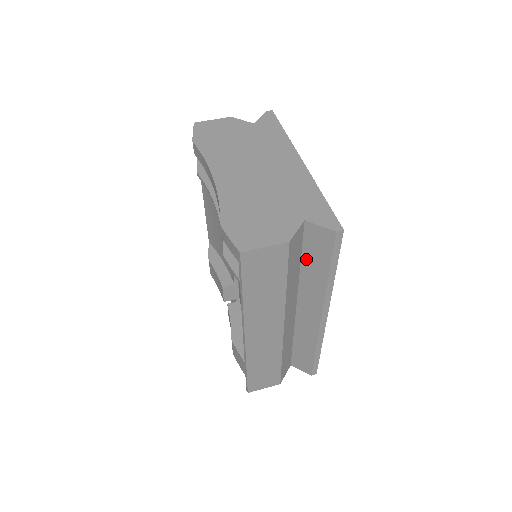
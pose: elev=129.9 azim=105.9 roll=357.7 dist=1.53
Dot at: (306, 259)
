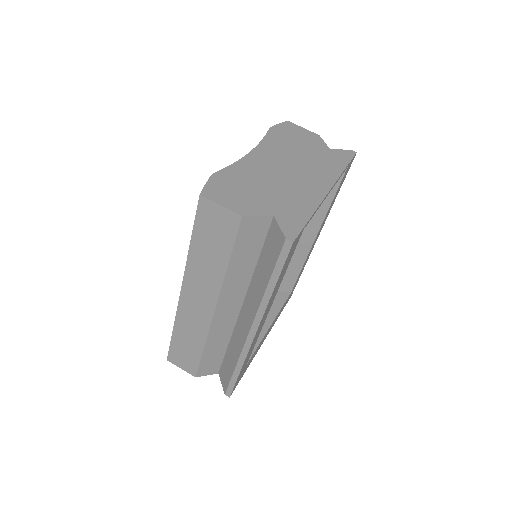
Dot at: (262, 258)
